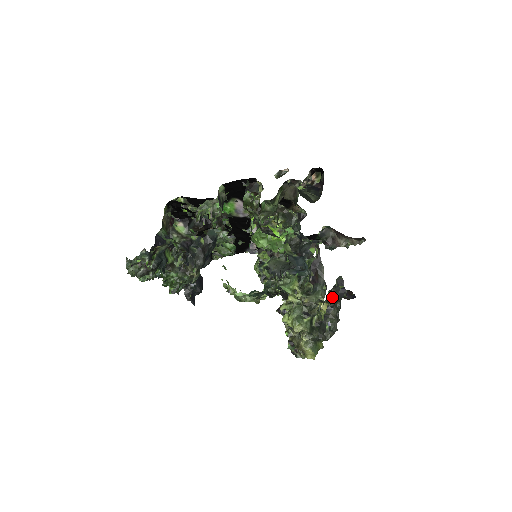
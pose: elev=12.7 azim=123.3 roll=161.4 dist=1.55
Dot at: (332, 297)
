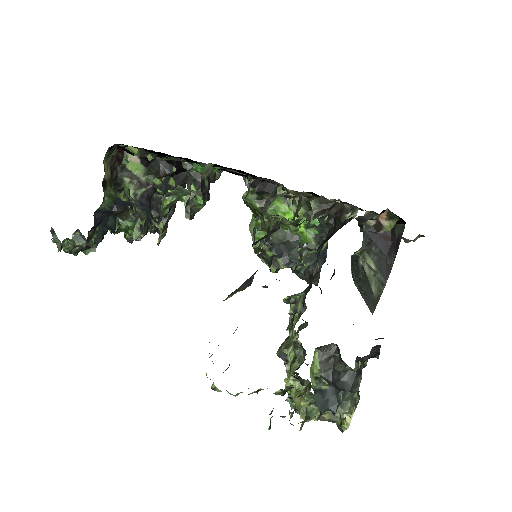
Dot at: occluded
